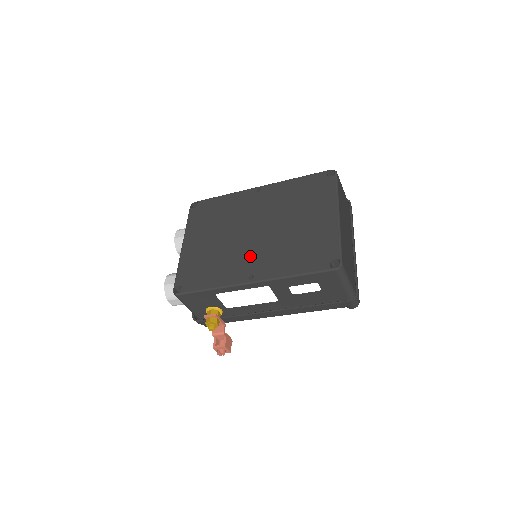
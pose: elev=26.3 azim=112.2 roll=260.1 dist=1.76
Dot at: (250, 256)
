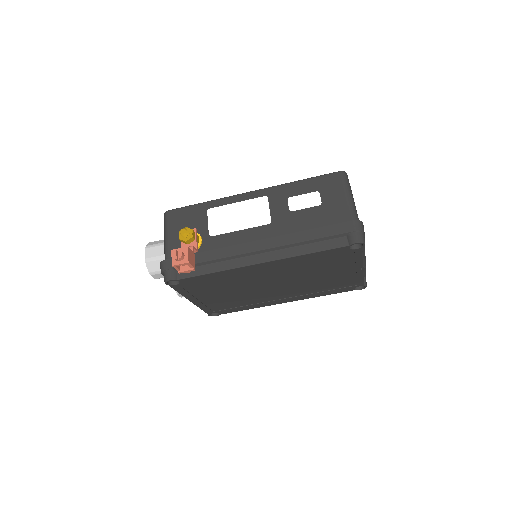
Dot at: occluded
